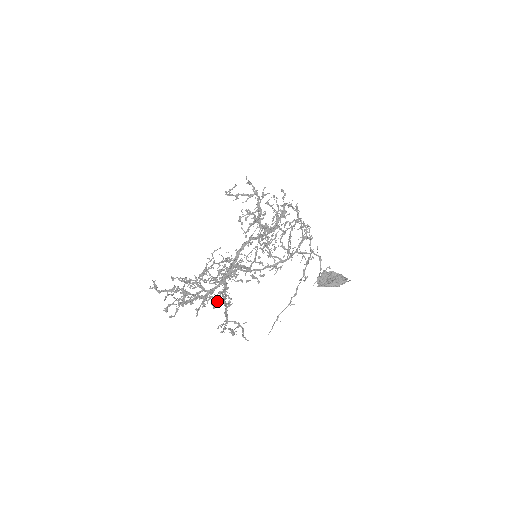
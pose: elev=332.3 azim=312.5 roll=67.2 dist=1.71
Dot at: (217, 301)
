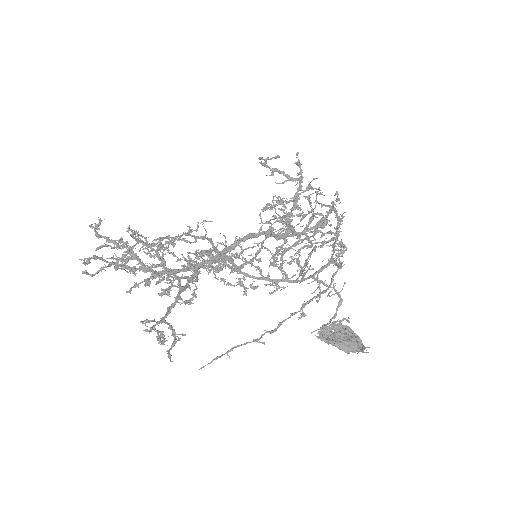
Dot at: (169, 287)
